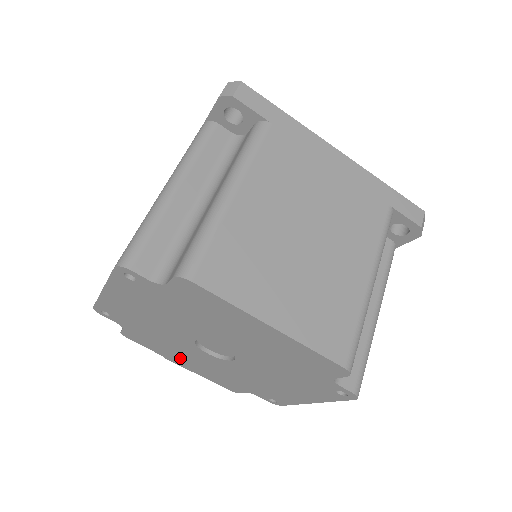
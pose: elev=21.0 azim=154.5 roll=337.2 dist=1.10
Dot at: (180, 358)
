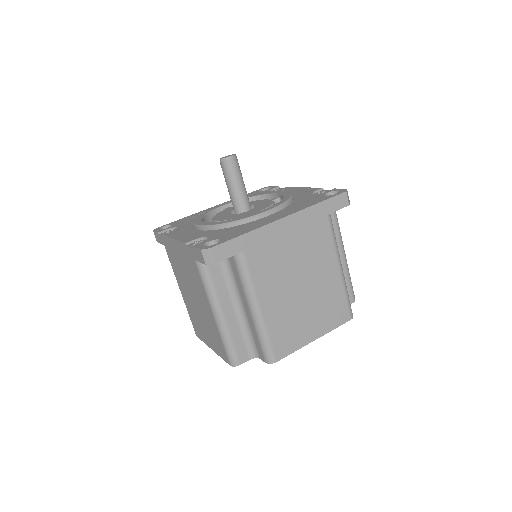
Dot at: occluded
